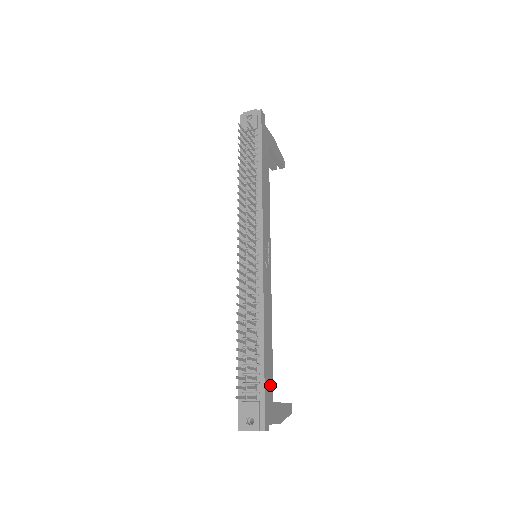
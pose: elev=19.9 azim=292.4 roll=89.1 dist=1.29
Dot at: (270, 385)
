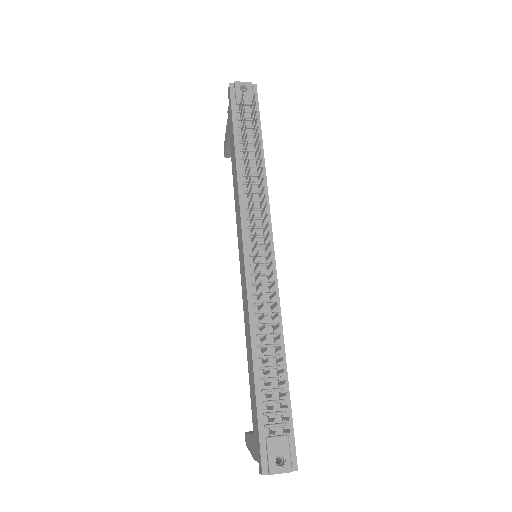
Dot at: occluded
